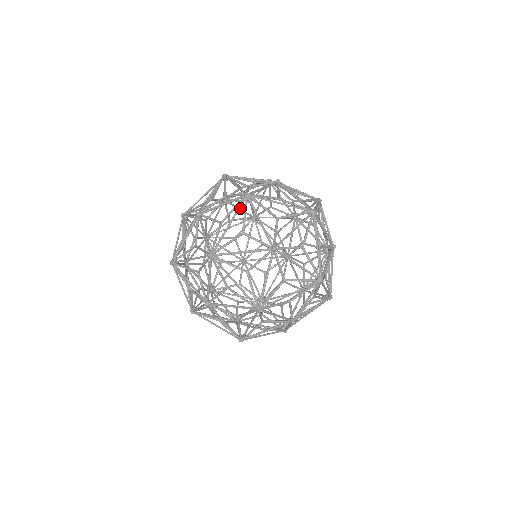
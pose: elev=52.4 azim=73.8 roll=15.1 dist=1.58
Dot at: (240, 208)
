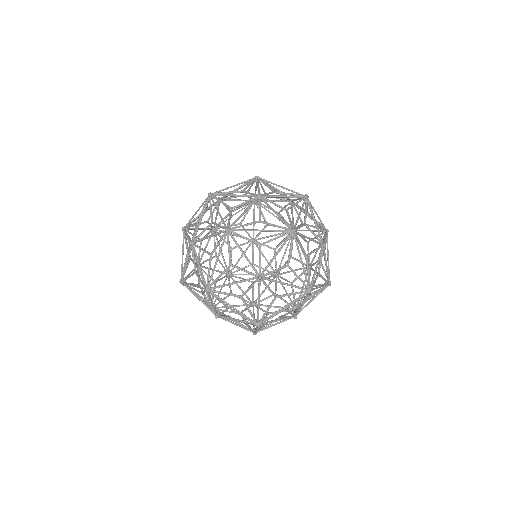
Dot at: (238, 199)
